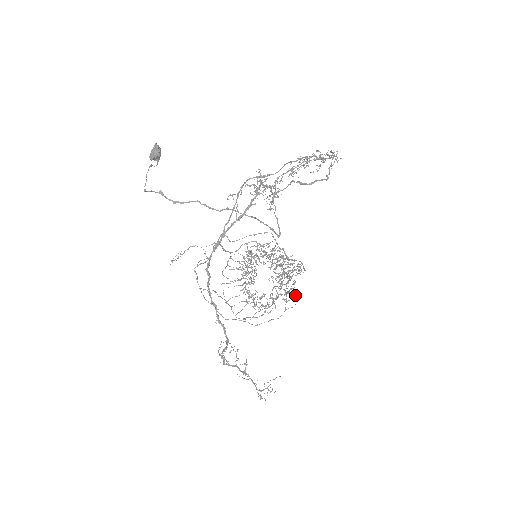
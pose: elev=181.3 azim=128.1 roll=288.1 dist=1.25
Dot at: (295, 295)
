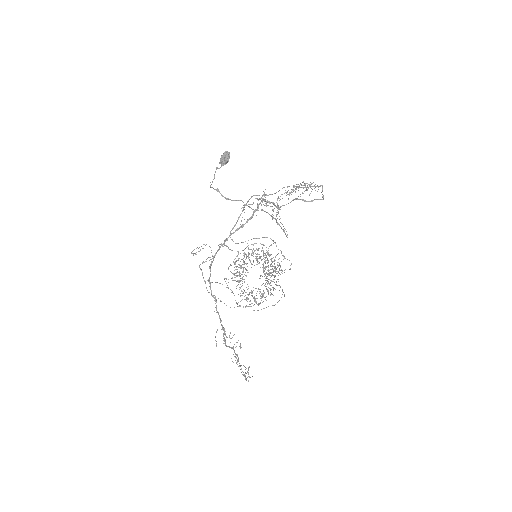
Dot at: occluded
